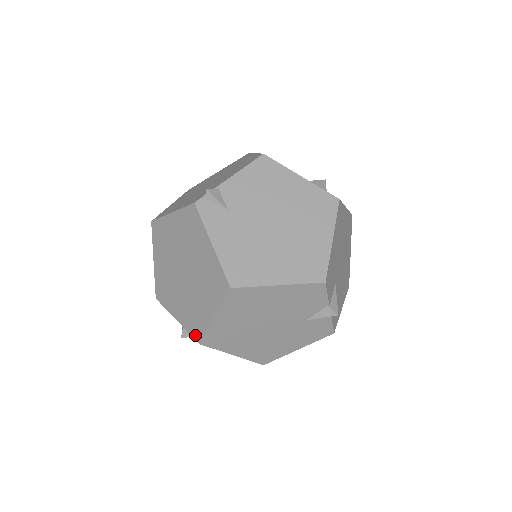
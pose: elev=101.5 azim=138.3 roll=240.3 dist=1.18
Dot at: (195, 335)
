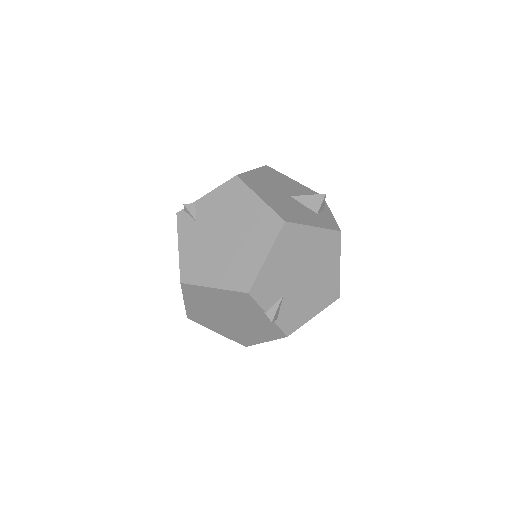
Dot at: occluded
